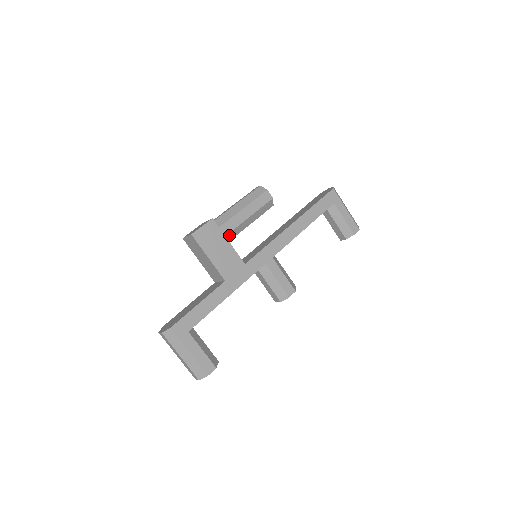
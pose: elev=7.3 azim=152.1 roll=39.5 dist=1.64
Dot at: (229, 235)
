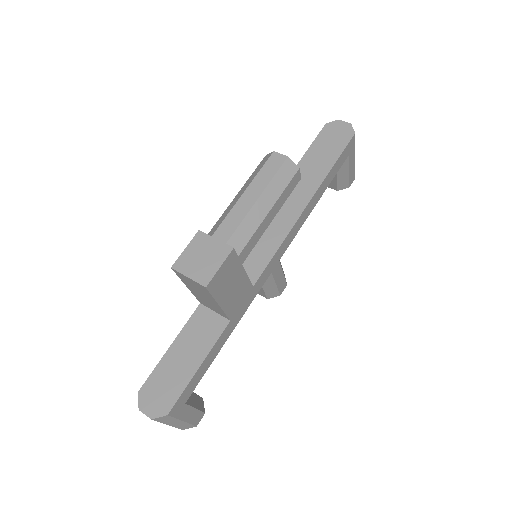
Dot at: (244, 257)
